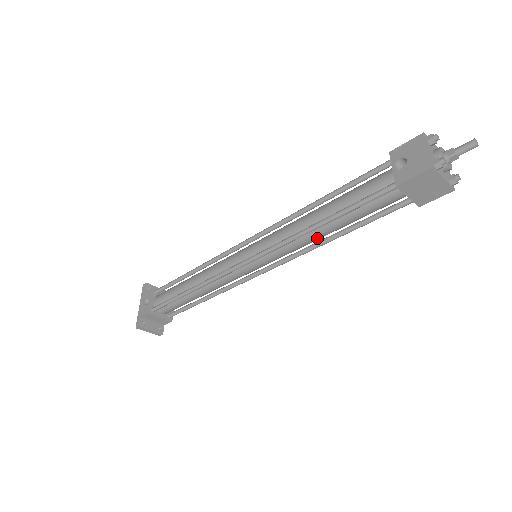
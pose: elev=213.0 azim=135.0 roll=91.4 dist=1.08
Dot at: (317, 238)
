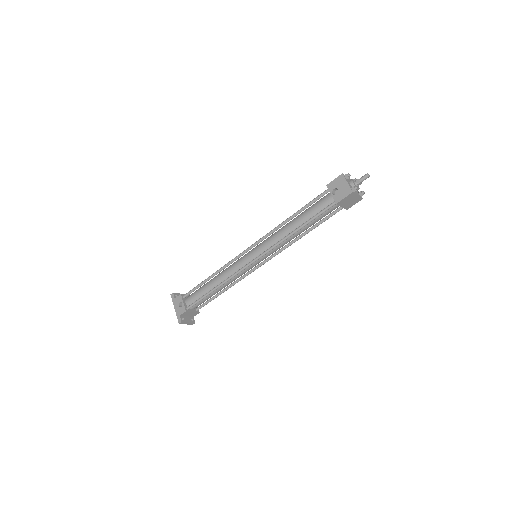
Dot at: occluded
